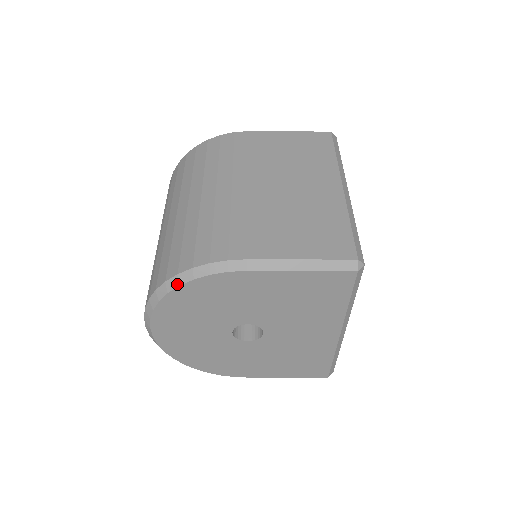
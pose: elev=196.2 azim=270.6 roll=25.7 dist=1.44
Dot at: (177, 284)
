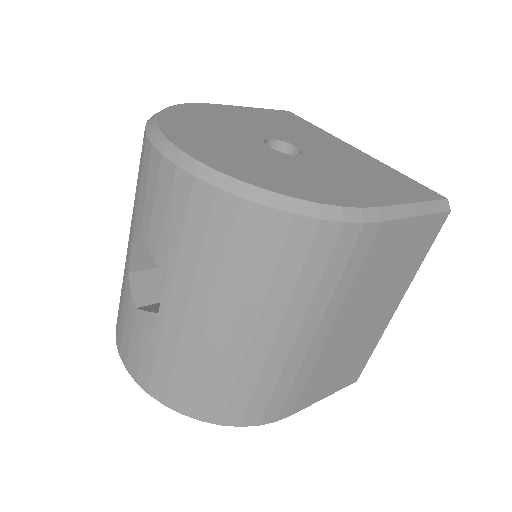
Dot at: occluded
